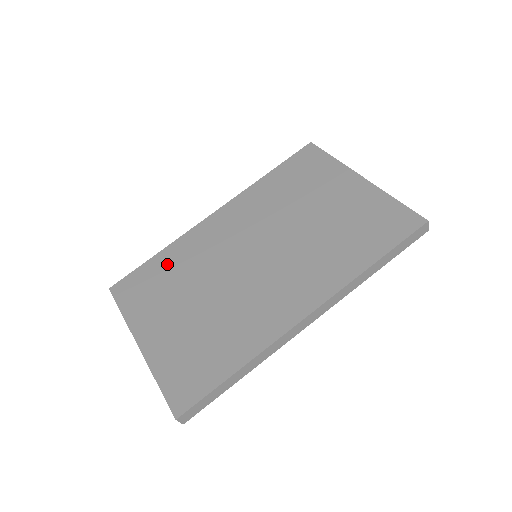
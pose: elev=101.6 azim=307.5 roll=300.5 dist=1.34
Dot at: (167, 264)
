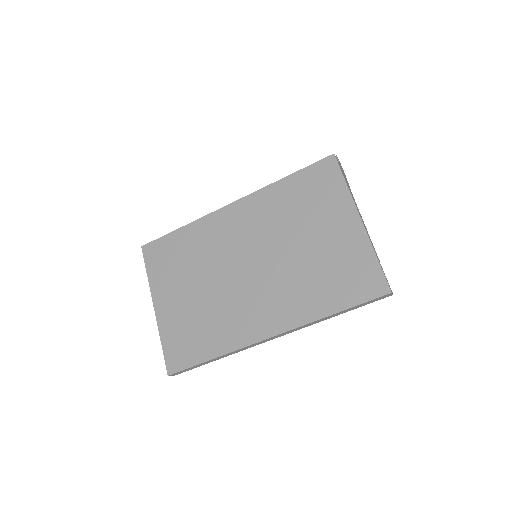
Dot at: (185, 242)
